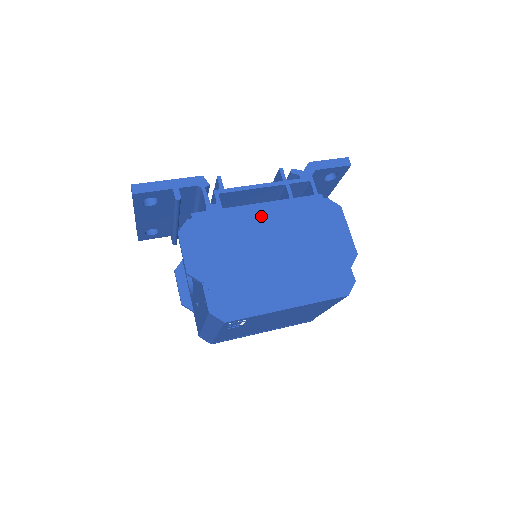
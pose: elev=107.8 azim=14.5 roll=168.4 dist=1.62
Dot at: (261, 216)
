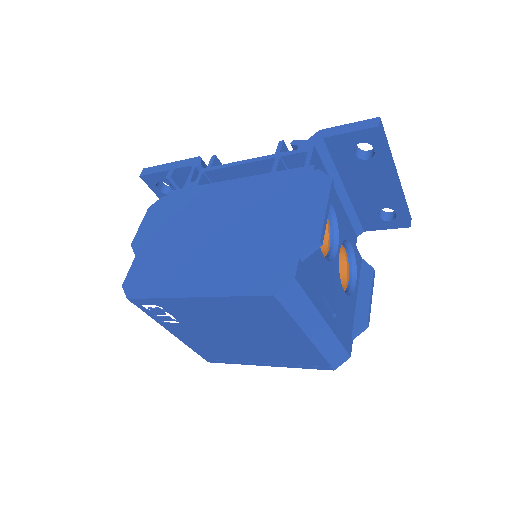
Dot at: (228, 192)
